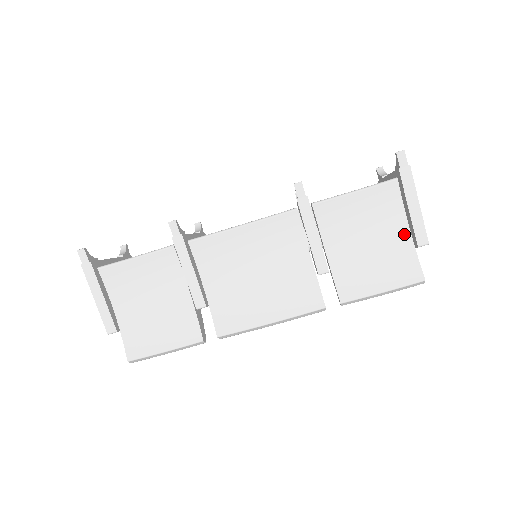
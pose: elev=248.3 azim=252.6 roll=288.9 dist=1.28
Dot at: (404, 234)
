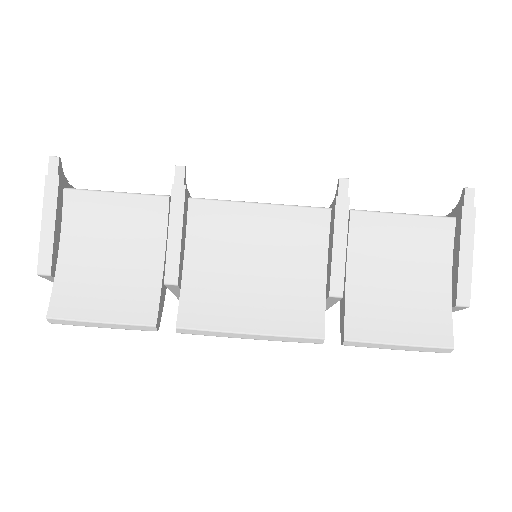
Dot at: (444, 285)
